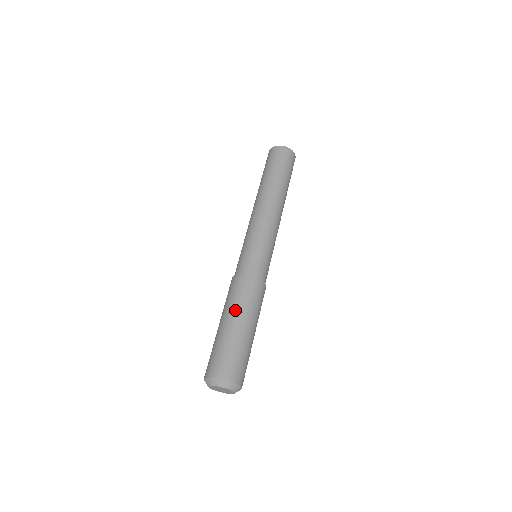
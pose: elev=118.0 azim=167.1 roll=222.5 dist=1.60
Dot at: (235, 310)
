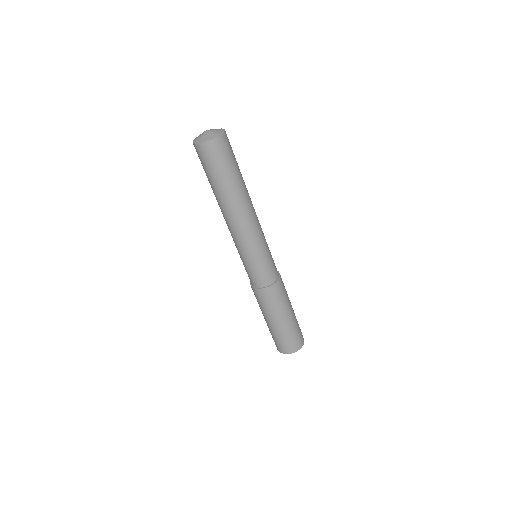
Dot at: (263, 313)
